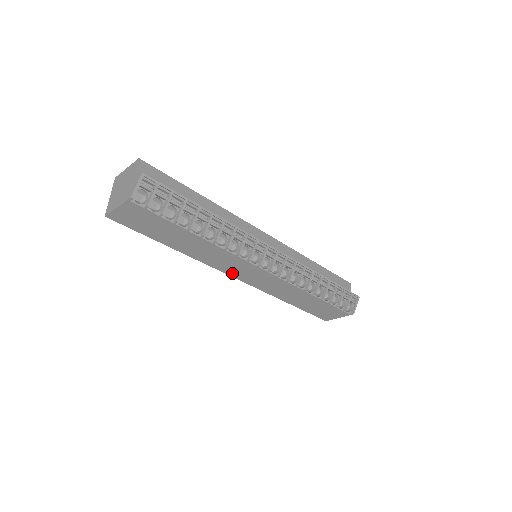
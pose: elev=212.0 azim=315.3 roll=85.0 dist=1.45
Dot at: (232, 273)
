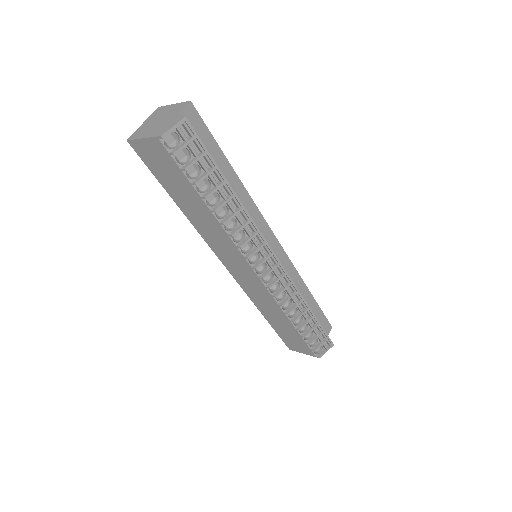
Dot at: (224, 260)
